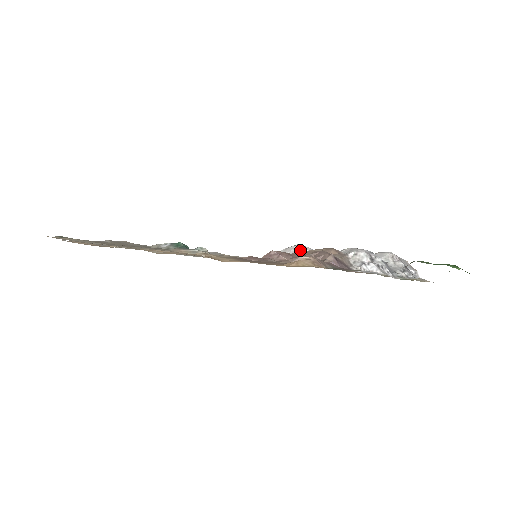
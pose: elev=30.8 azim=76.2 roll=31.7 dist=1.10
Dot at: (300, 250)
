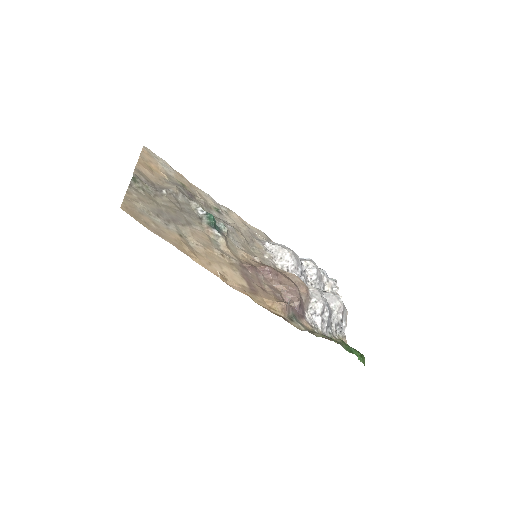
Dot at: (289, 260)
